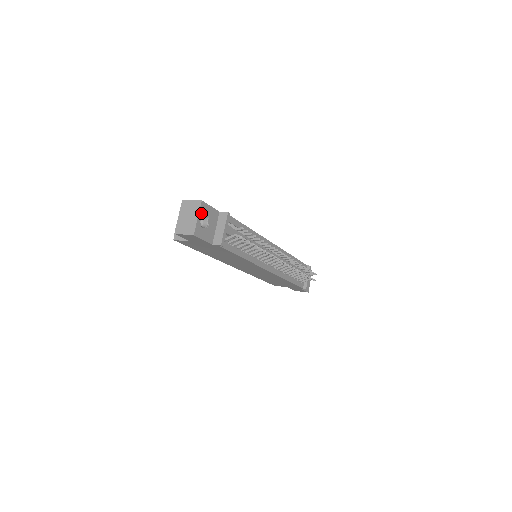
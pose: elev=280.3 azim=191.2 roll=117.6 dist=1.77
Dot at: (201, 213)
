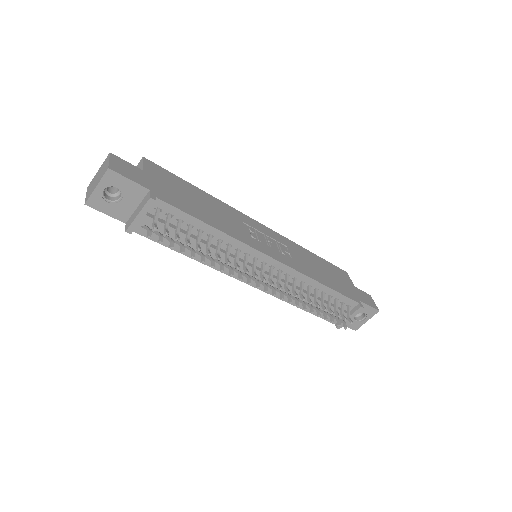
Dot at: (105, 183)
